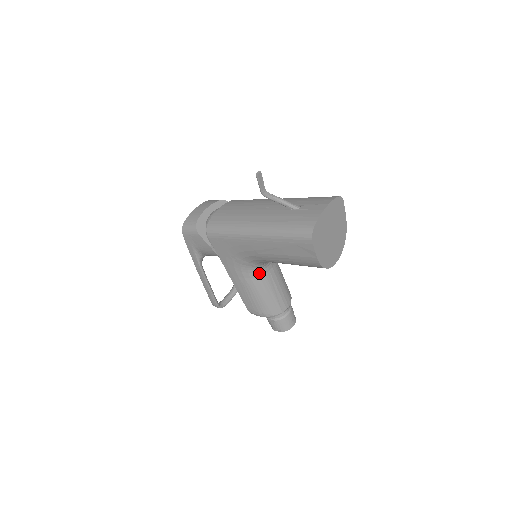
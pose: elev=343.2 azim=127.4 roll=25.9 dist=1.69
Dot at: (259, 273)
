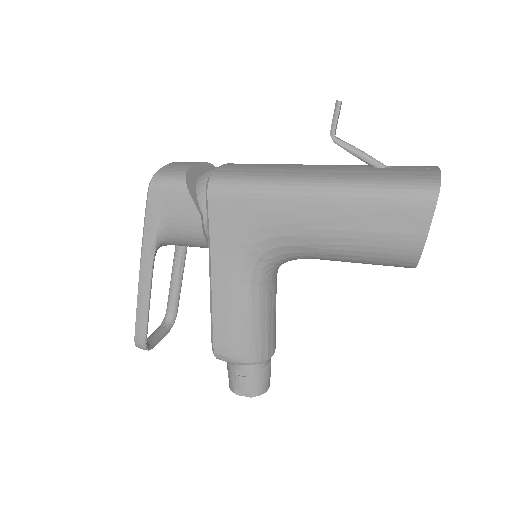
Dot at: (264, 279)
